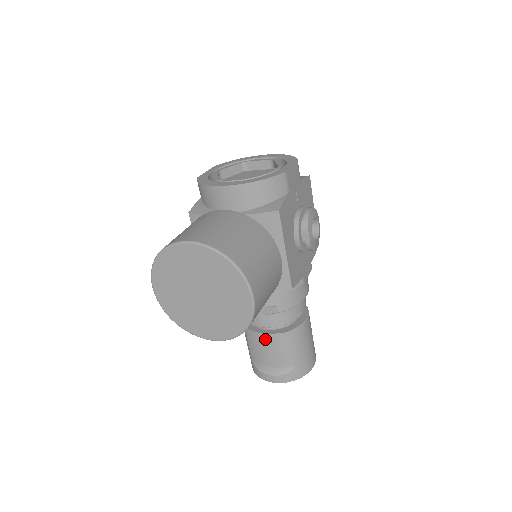
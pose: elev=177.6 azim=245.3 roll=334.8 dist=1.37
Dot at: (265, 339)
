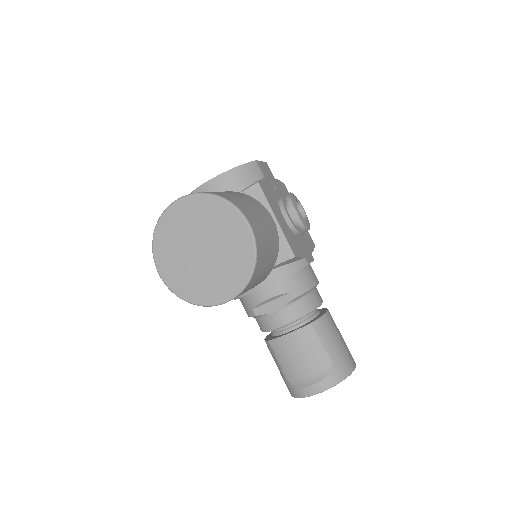
Dot at: (291, 341)
